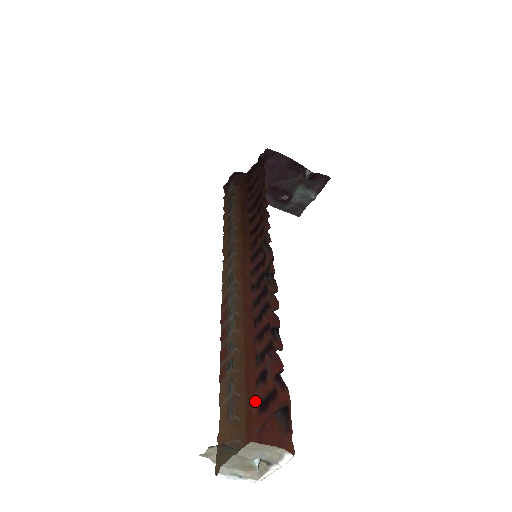
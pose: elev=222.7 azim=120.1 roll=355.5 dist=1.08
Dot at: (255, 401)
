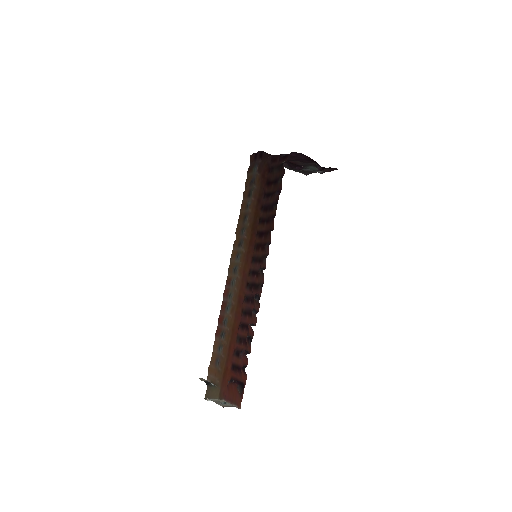
Dot at: (231, 362)
